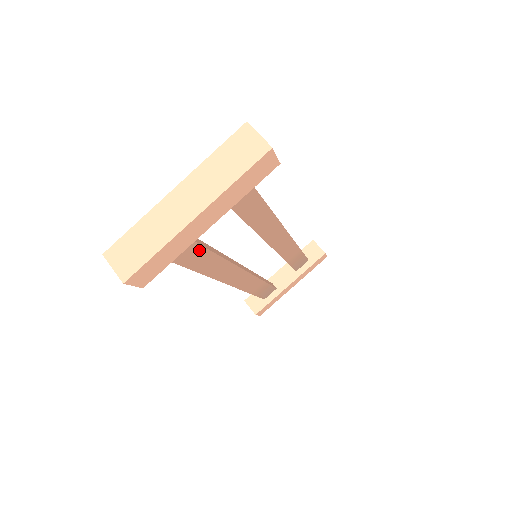
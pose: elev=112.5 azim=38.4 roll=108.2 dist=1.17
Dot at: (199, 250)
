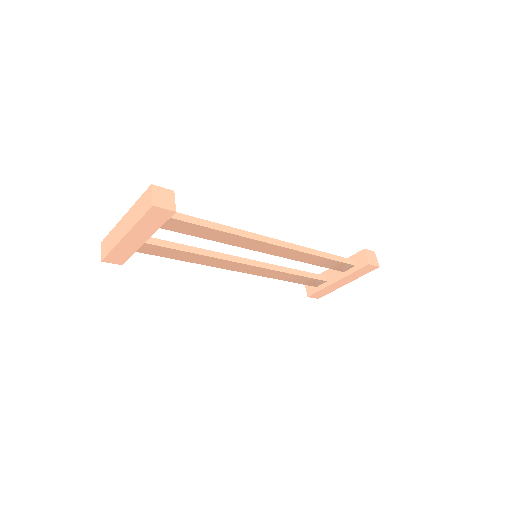
Dot at: (166, 249)
